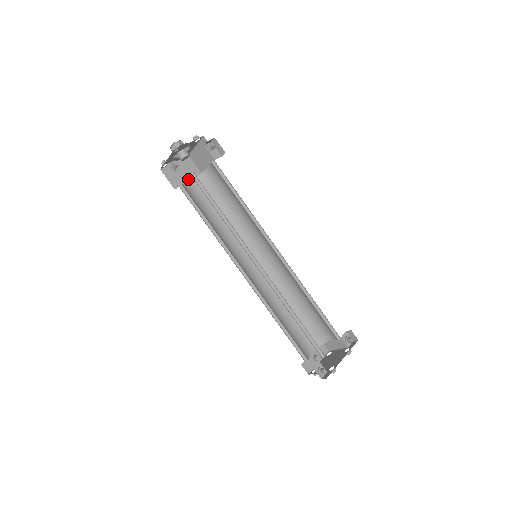
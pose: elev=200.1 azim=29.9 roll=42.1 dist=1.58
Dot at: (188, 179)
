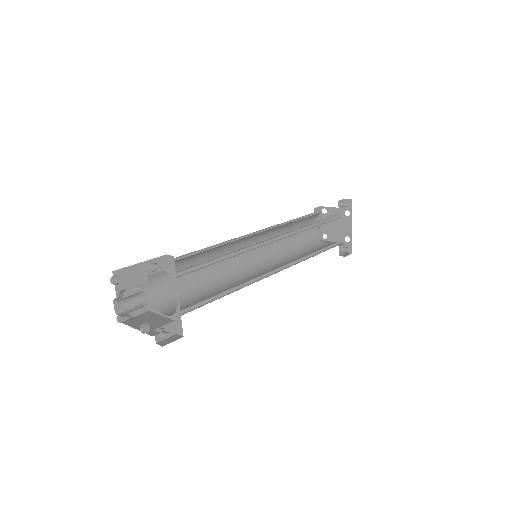
Dot at: occluded
